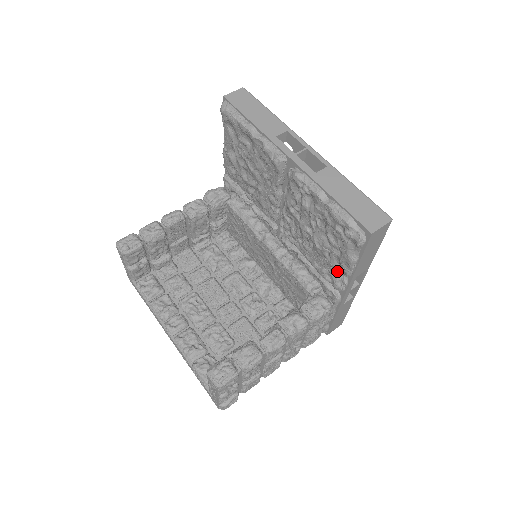
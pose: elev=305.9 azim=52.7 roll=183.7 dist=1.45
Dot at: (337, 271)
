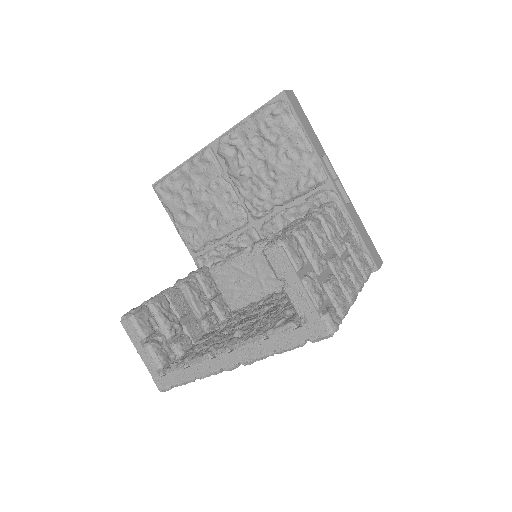
Dot at: (304, 161)
